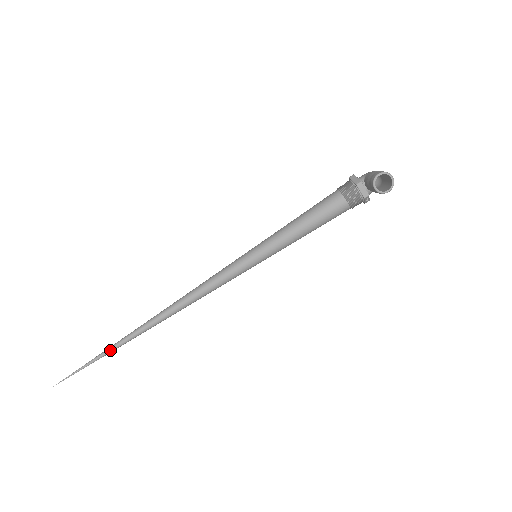
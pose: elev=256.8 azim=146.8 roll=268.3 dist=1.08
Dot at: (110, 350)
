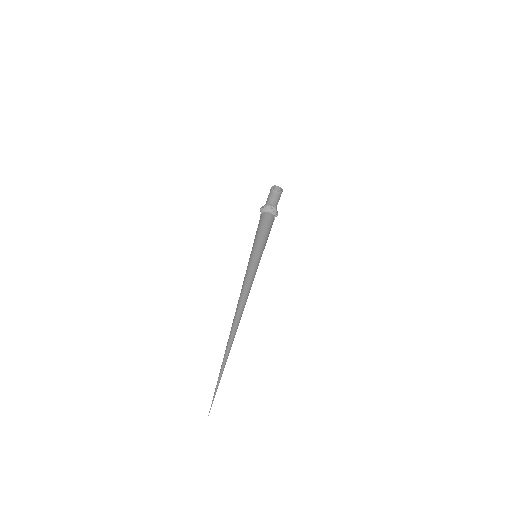
Dot at: (227, 354)
